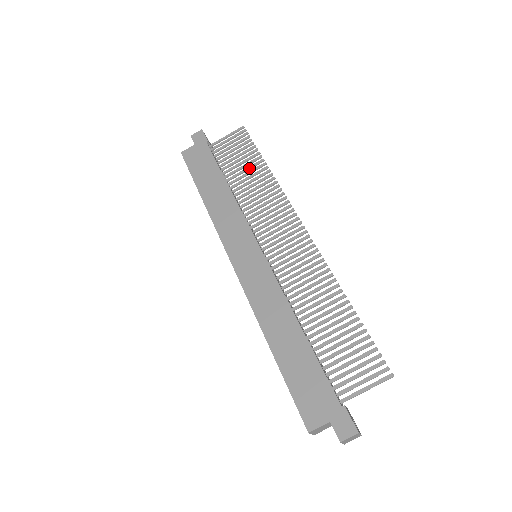
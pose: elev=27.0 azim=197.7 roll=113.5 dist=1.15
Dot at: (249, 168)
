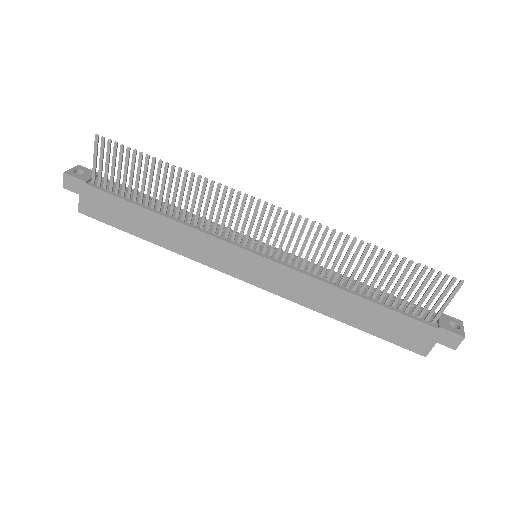
Dot at: (158, 181)
